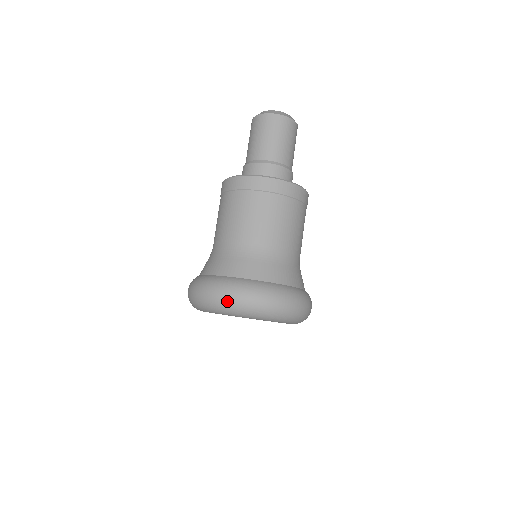
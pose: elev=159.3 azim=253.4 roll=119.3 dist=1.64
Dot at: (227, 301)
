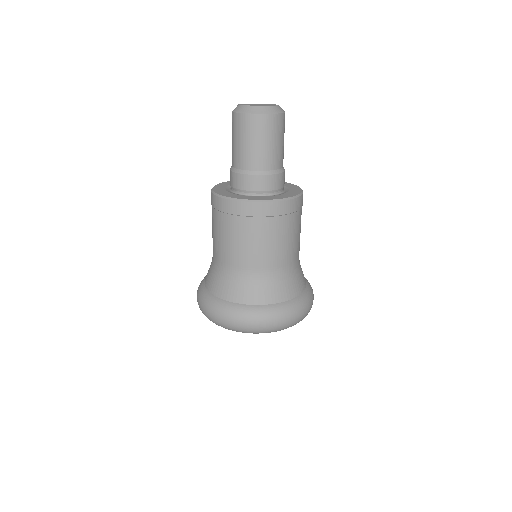
Dot at: (213, 320)
